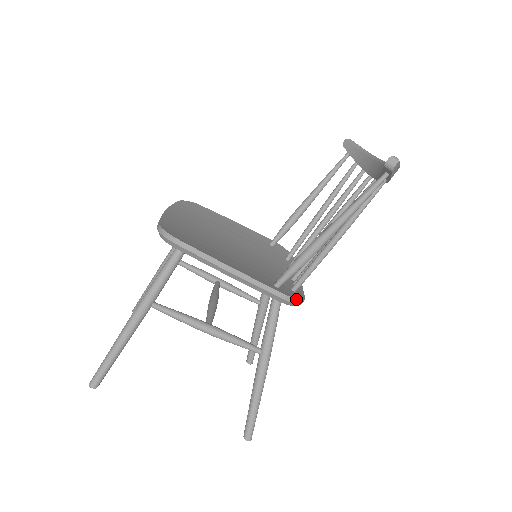
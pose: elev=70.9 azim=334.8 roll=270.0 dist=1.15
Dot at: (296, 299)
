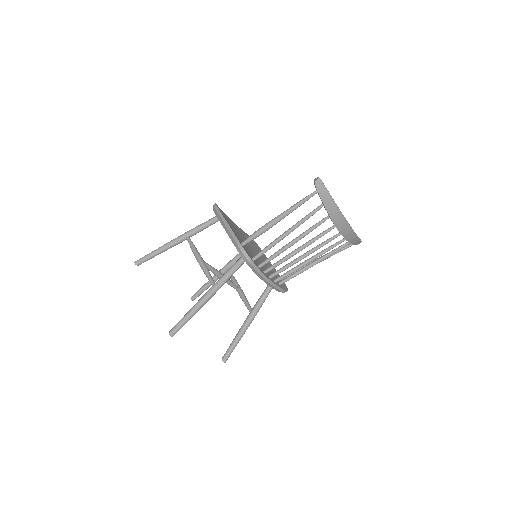
Dot at: (244, 250)
